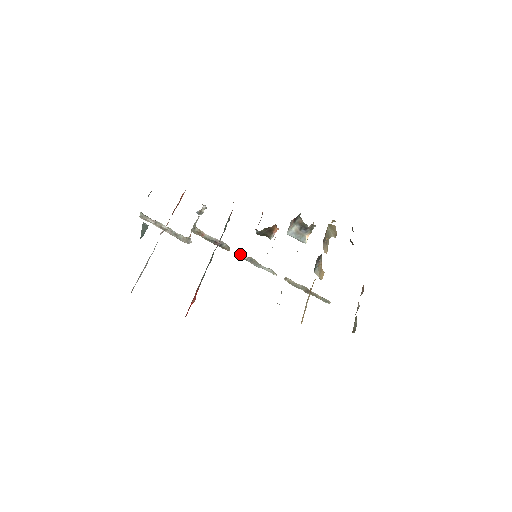
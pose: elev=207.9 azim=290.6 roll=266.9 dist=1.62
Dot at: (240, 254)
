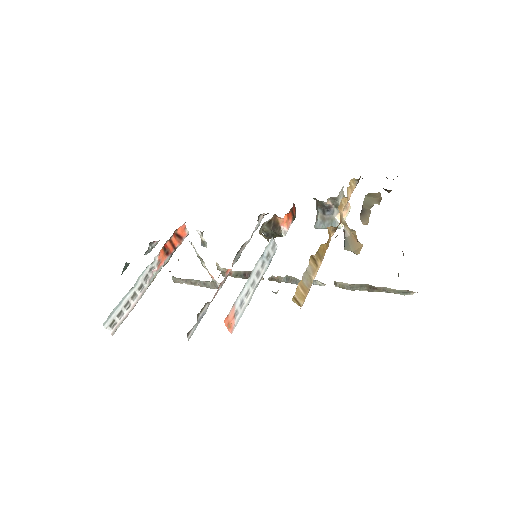
Dot at: (273, 277)
